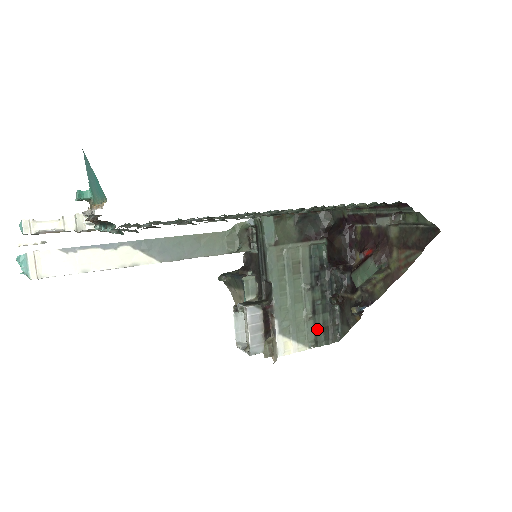
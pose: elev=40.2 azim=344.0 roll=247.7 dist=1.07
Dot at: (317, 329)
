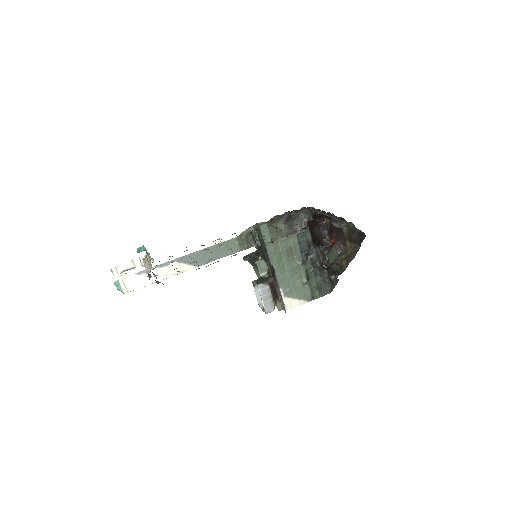
Dot at: (312, 288)
